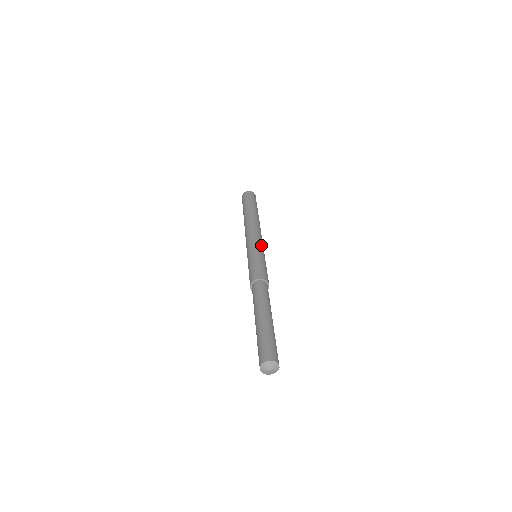
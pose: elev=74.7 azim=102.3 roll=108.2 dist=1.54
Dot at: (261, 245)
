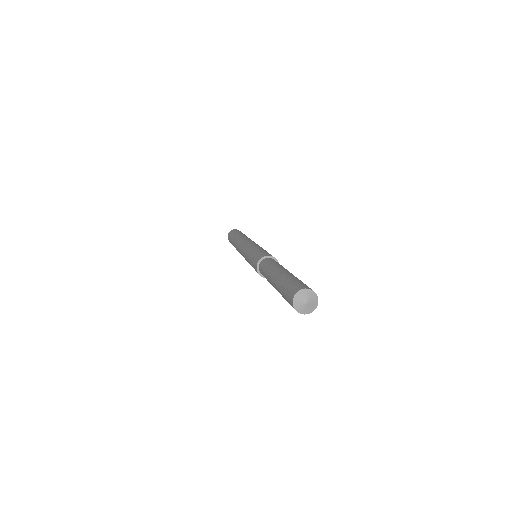
Dot at: occluded
